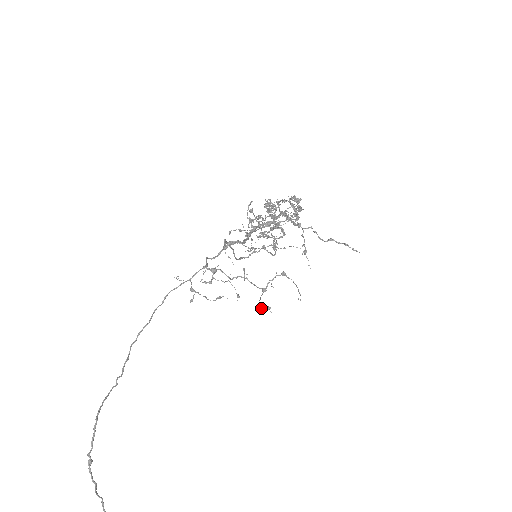
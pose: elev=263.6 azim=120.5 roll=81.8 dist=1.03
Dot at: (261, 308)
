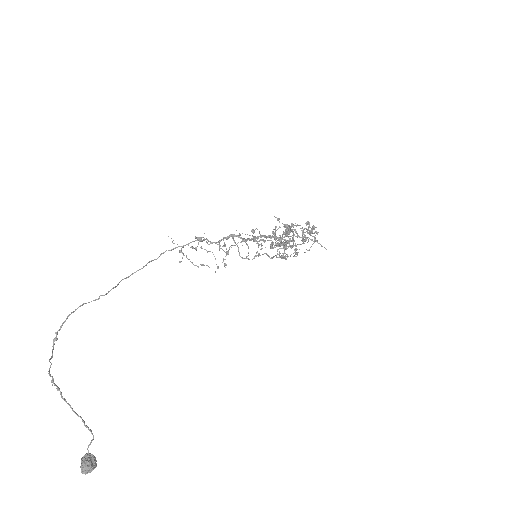
Dot at: occluded
